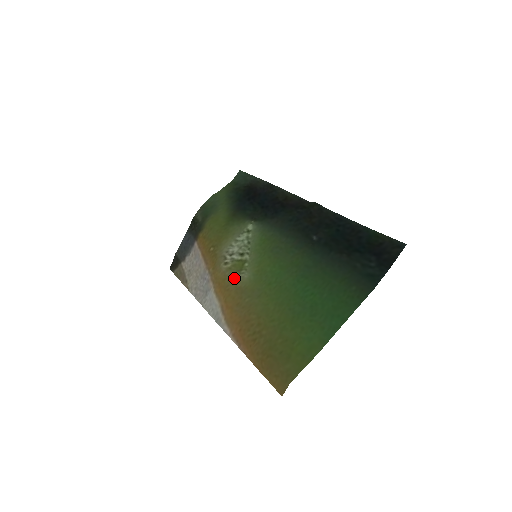
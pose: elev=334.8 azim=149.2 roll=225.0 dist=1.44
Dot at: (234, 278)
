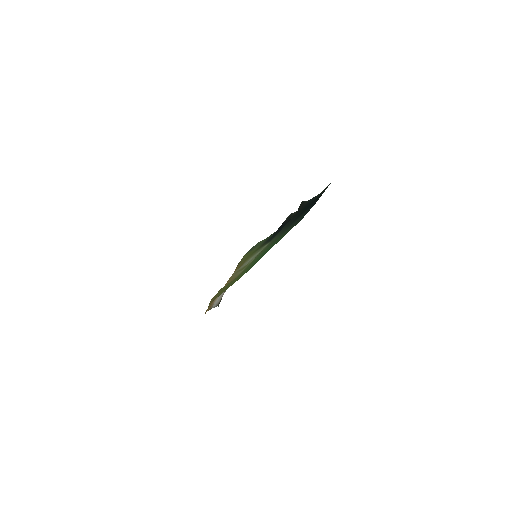
Dot at: (235, 275)
